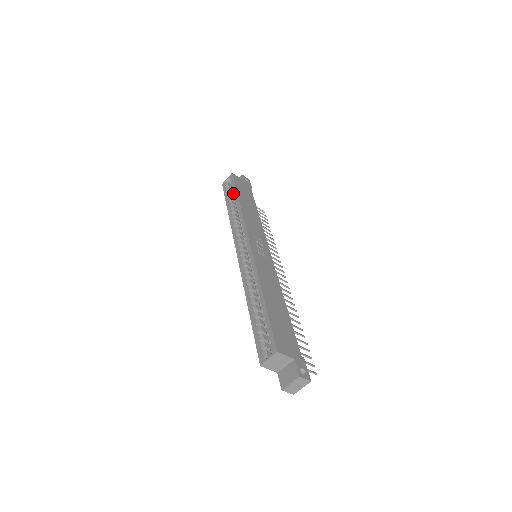
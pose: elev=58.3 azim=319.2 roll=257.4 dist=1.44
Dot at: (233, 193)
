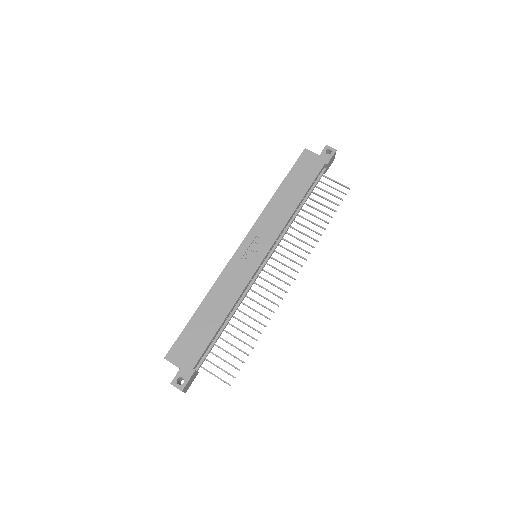
Dot at: occluded
